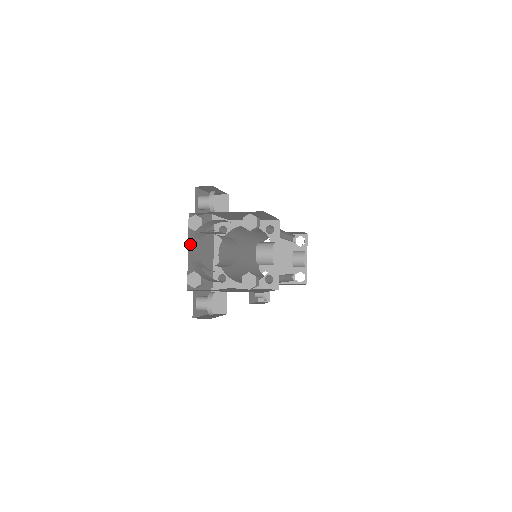
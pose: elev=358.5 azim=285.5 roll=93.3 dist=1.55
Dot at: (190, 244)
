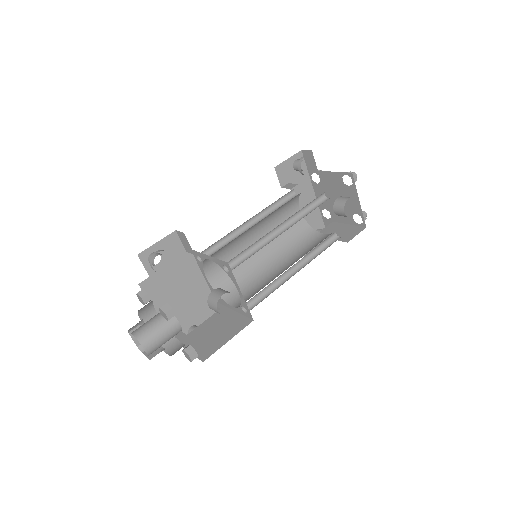
Dot at: occluded
